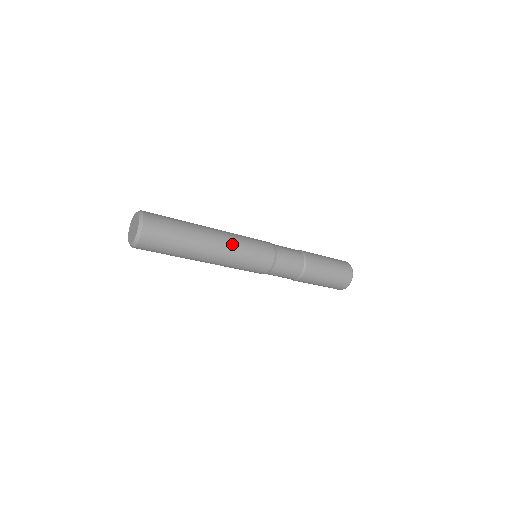
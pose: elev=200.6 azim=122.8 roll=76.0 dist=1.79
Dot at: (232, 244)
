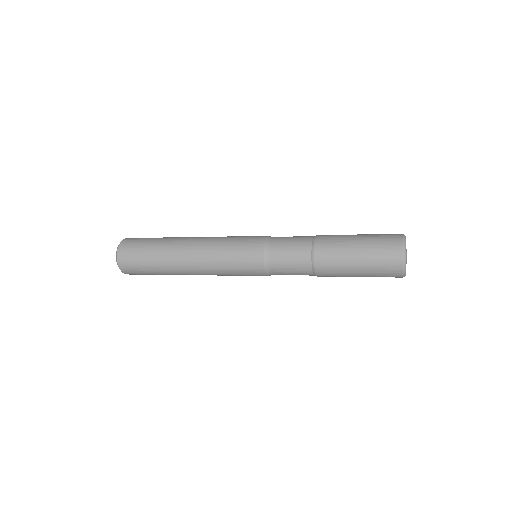
Dot at: (209, 268)
